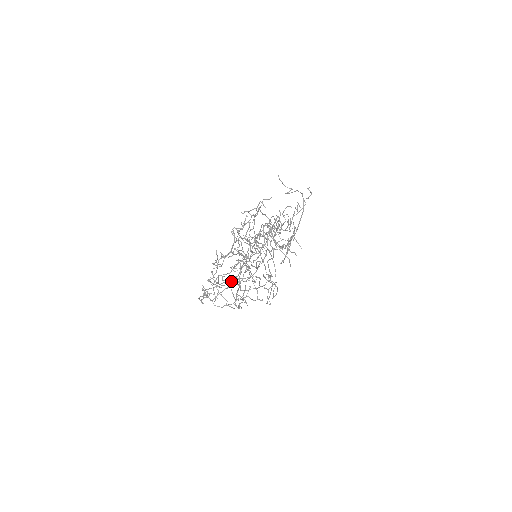
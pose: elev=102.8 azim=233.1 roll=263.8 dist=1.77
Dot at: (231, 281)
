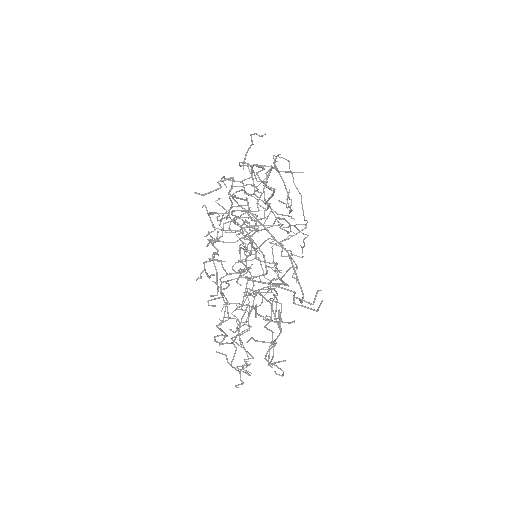
Dot at: occluded
